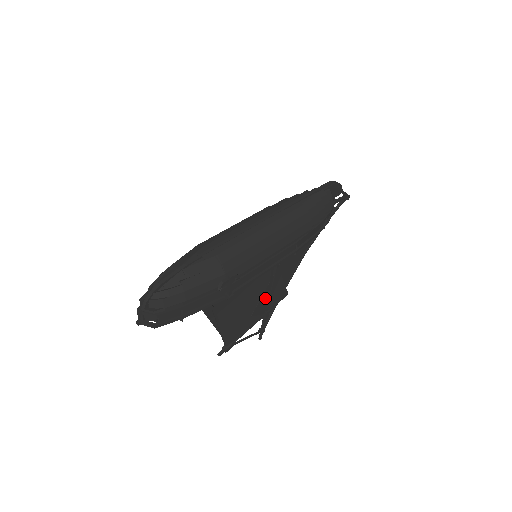
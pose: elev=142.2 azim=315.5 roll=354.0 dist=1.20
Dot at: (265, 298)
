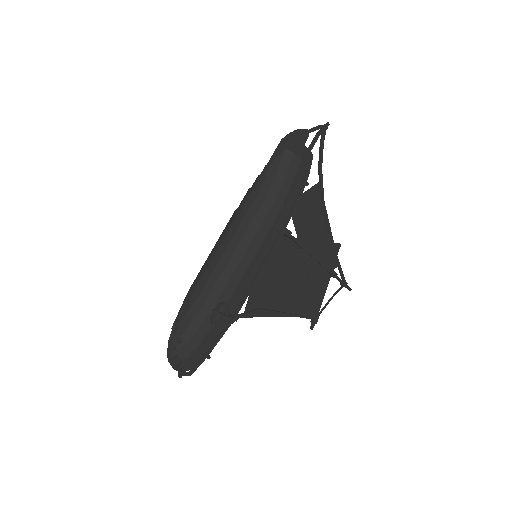
Dot at: (313, 266)
